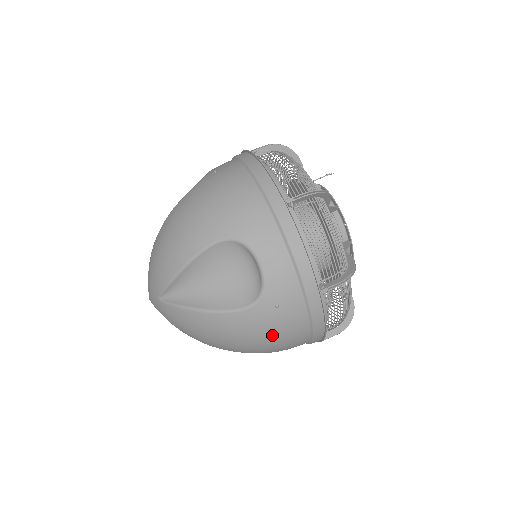
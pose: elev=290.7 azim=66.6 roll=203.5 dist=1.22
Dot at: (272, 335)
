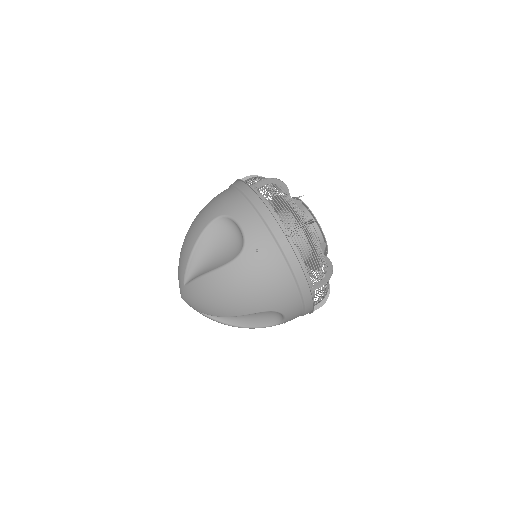
Dot at: (262, 280)
